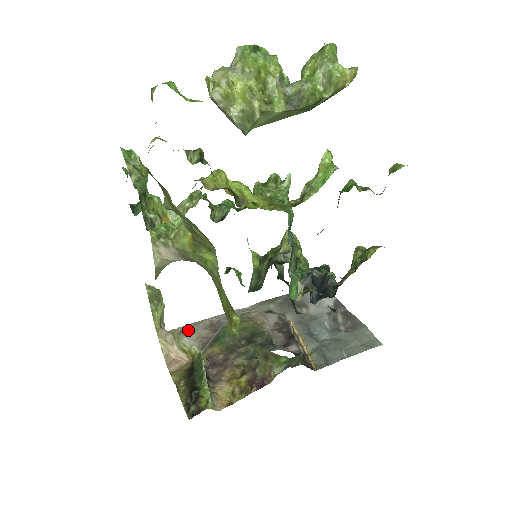
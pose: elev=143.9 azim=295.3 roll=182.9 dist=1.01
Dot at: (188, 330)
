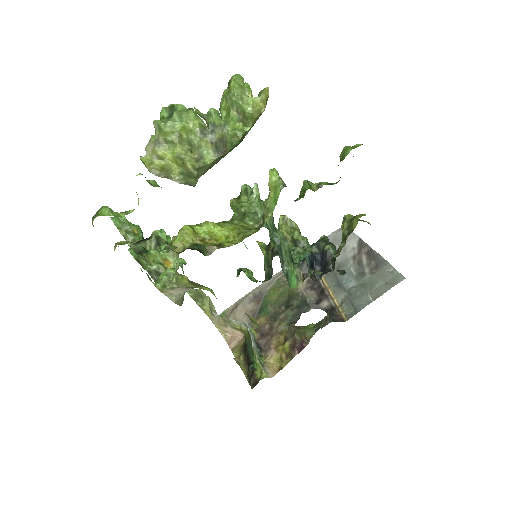
Dot at: (237, 307)
